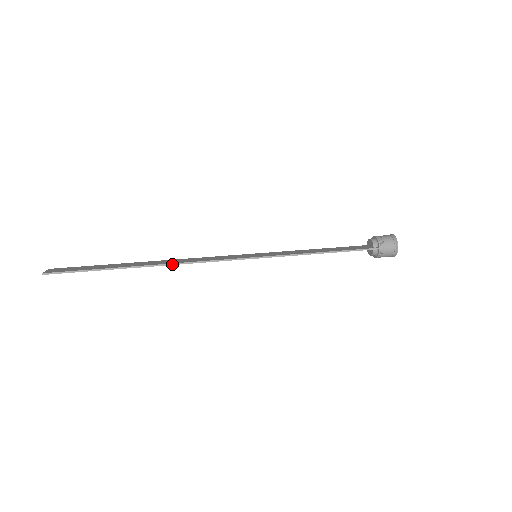
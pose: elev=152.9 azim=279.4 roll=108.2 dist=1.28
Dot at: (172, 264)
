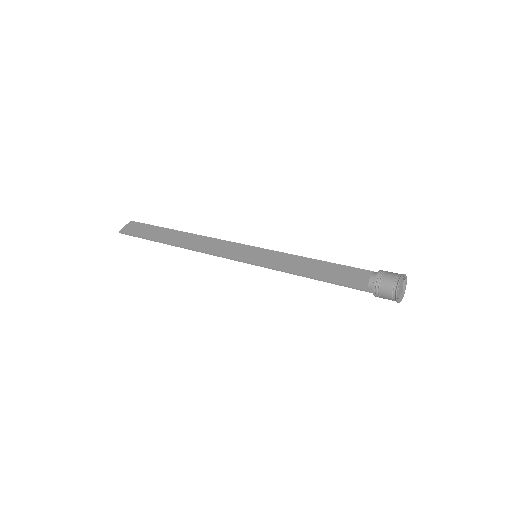
Dot at: (188, 249)
